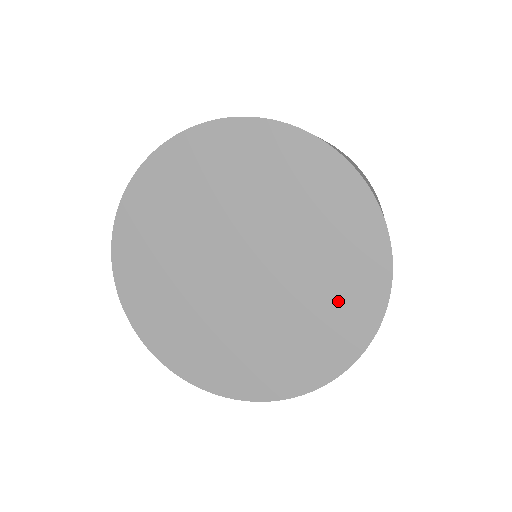
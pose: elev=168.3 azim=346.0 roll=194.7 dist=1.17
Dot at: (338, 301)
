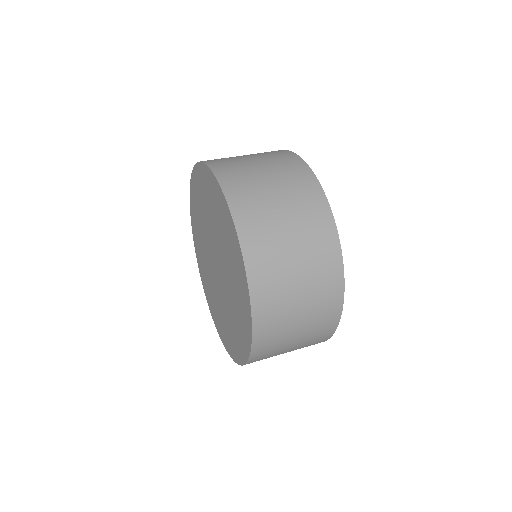
Dot at: (239, 314)
